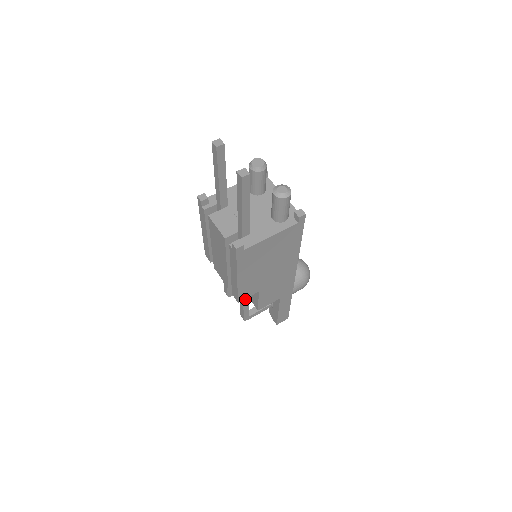
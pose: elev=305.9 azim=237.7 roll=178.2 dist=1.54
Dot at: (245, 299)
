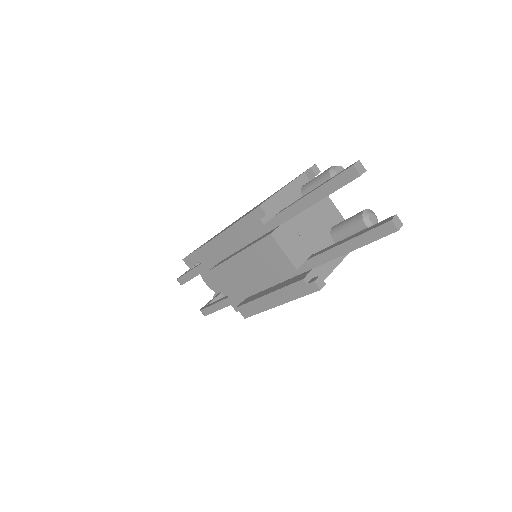
Dot at: (231, 303)
